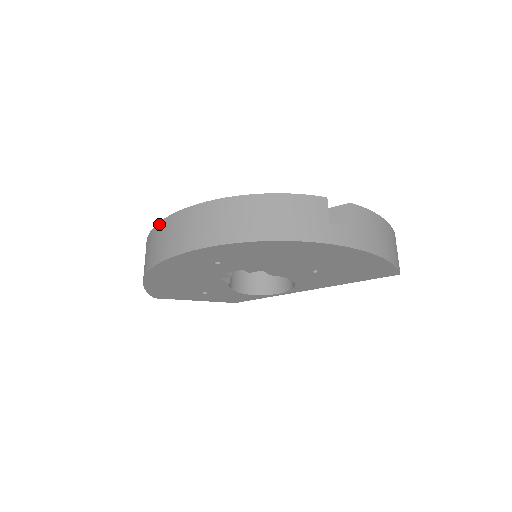
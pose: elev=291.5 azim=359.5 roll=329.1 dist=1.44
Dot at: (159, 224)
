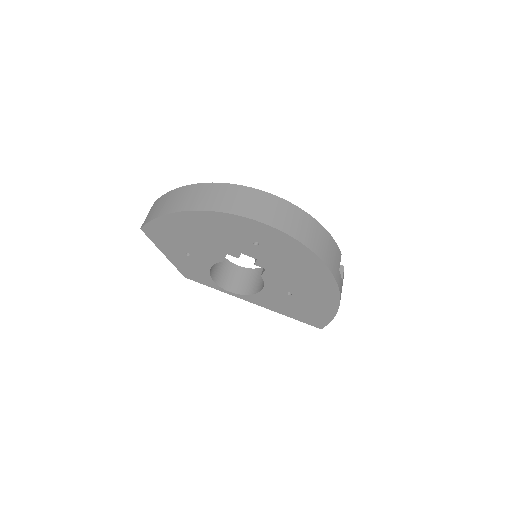
Dot at: (230, 185)
